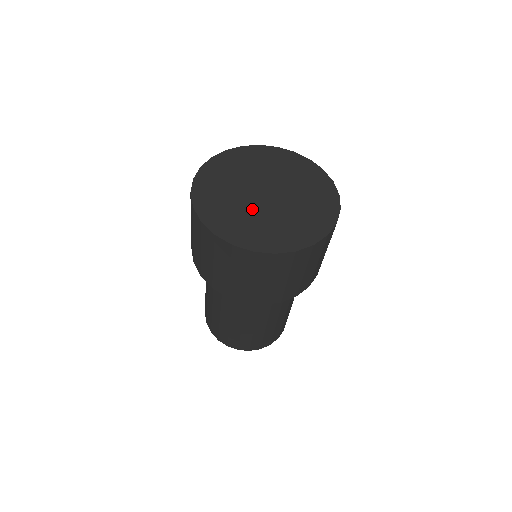
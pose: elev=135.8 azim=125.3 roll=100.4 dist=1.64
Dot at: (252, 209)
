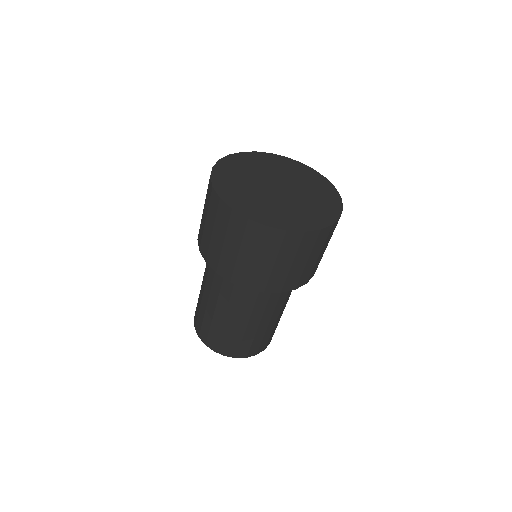
Dot at: (261, 193)
